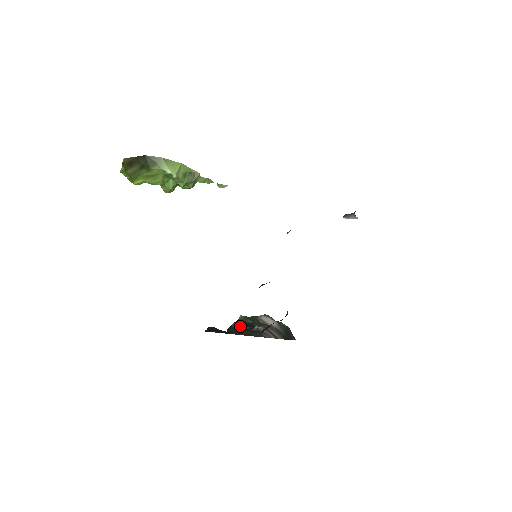
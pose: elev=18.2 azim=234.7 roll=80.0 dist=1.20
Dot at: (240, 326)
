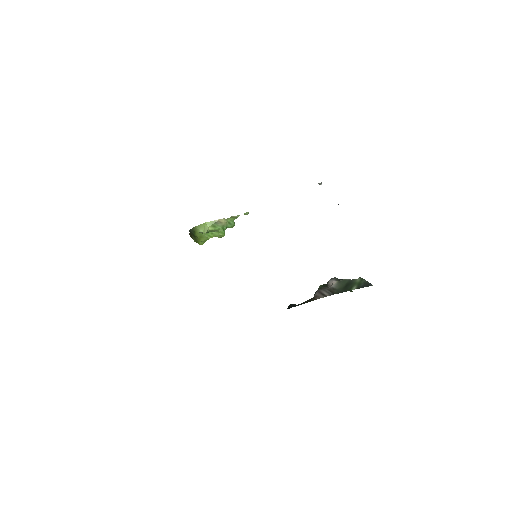
Dot at: occluded
